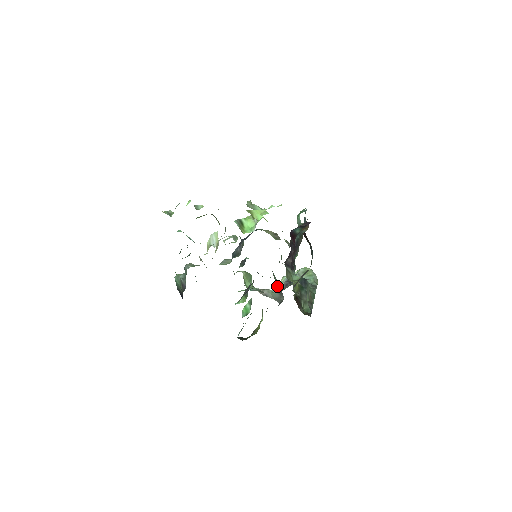
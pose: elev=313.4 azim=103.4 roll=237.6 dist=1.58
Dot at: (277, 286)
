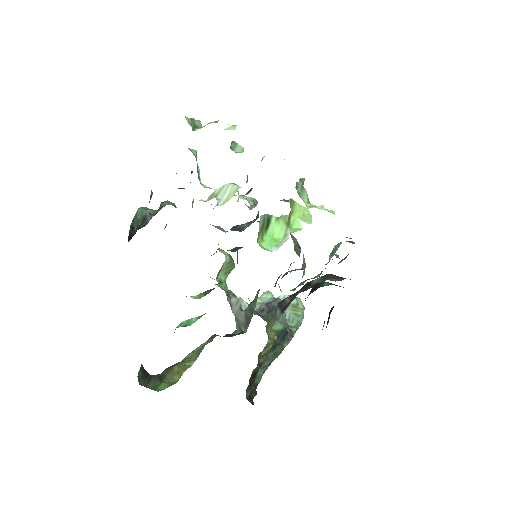
Dot at: (250, 311)
